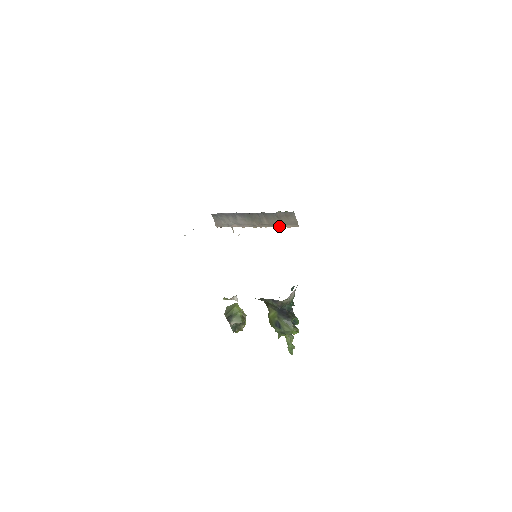
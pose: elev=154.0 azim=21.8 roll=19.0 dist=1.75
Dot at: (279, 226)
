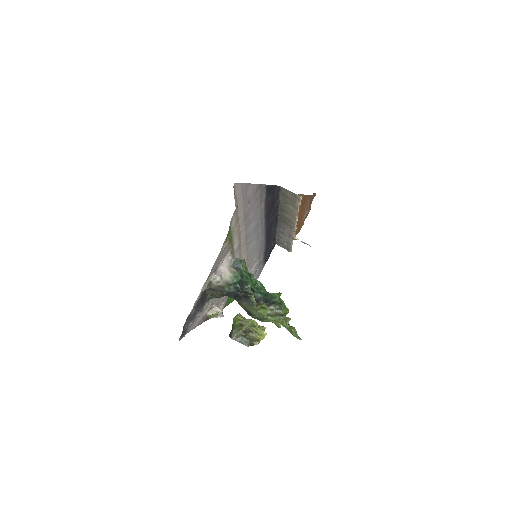
Dot at: (296, 210)
